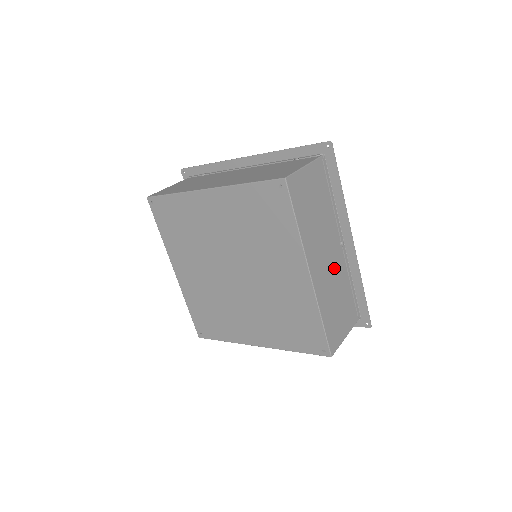
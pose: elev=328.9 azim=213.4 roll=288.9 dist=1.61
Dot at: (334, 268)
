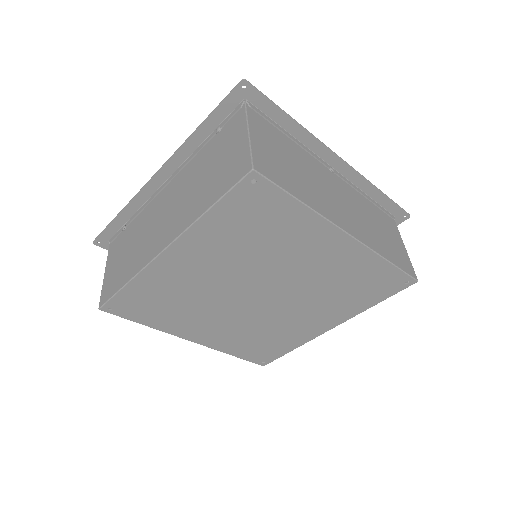
Dot at: (350, 202)
